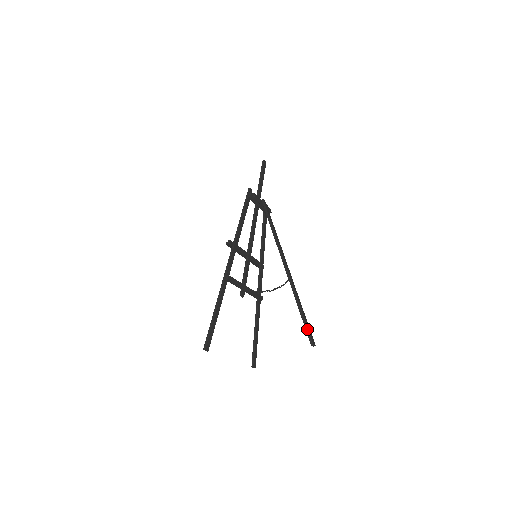
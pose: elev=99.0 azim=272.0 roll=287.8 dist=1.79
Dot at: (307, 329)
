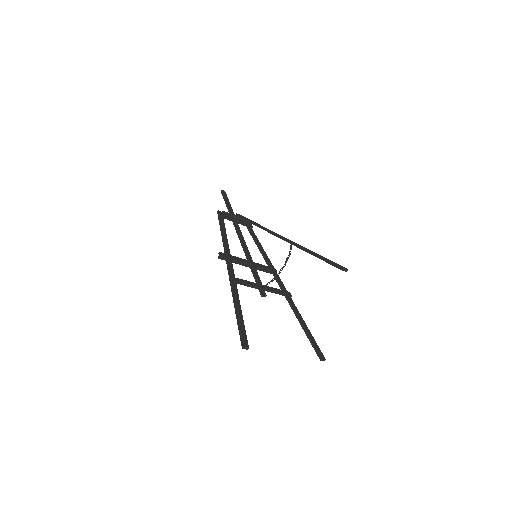
Dot at: (330, 262)
